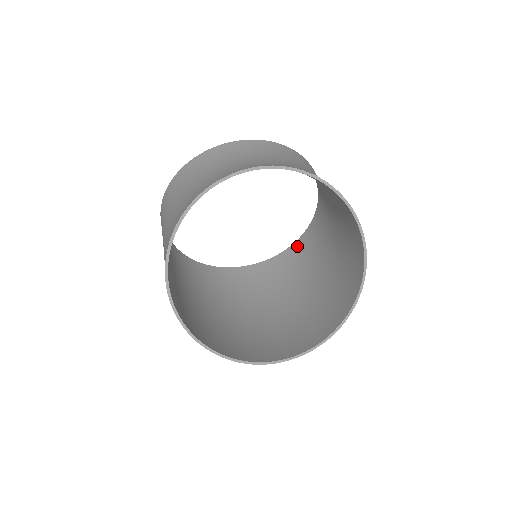
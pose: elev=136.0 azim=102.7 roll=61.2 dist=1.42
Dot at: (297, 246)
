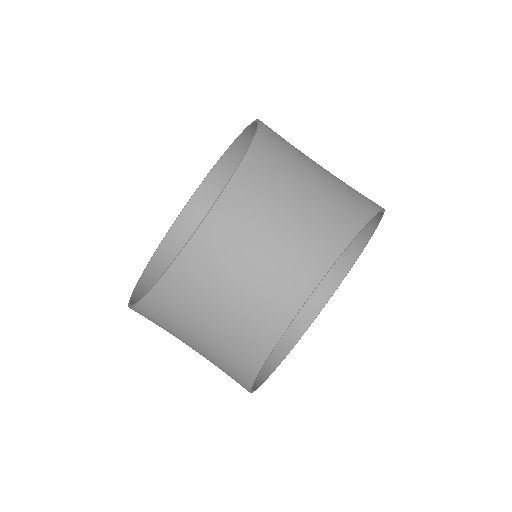
Dot at: (235, 154)
